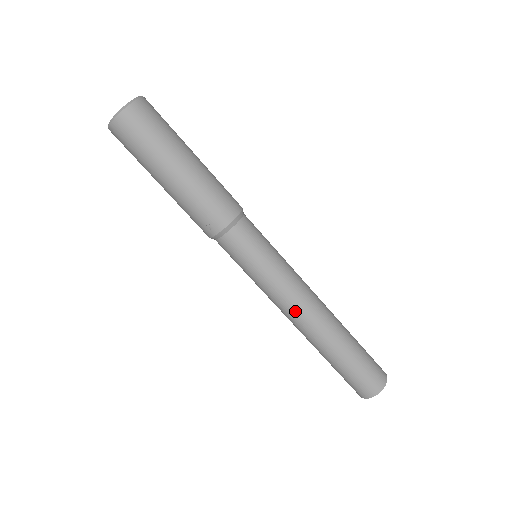
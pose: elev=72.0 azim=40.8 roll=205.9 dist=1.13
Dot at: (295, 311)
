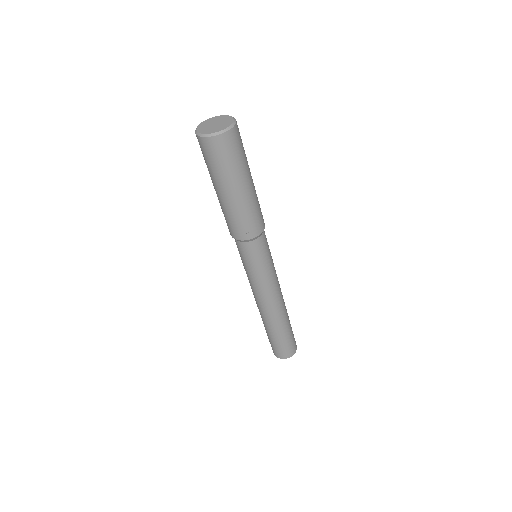
Dot at: (272, 299)
